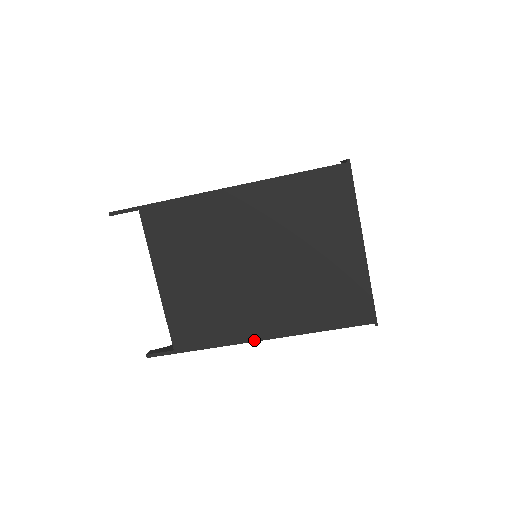
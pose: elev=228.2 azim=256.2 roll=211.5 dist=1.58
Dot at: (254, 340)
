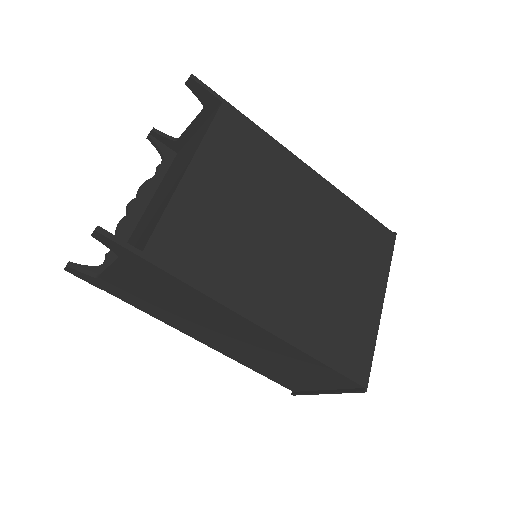
Dot at: (247, 316)
